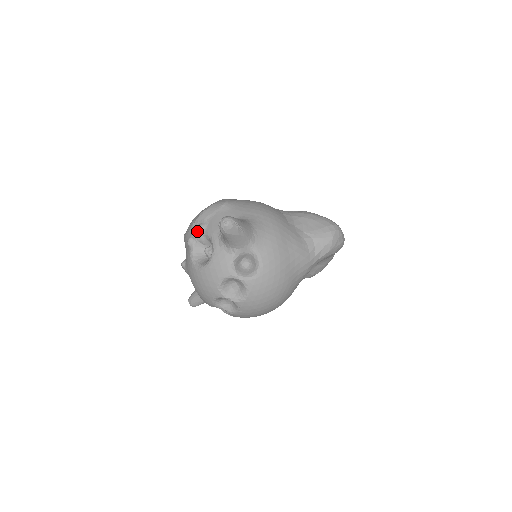
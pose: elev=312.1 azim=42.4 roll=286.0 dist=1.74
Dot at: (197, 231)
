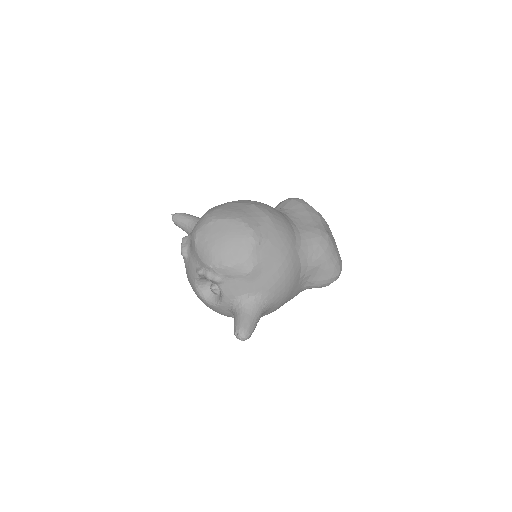
Dot at: (211, 280)
